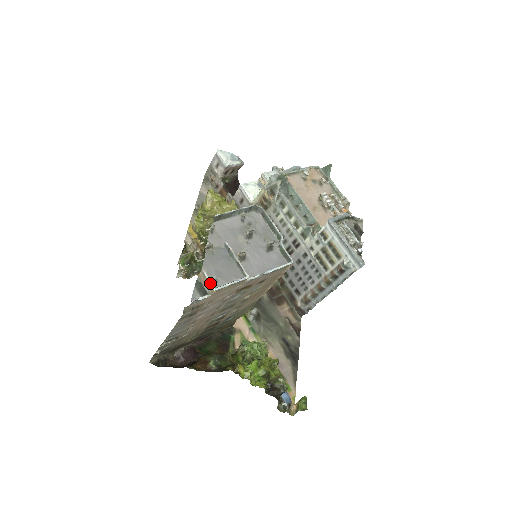
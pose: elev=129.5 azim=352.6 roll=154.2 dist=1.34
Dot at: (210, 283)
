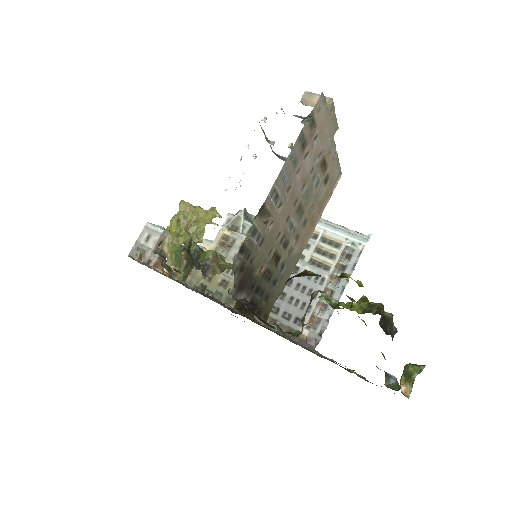
Dot at: occluded
